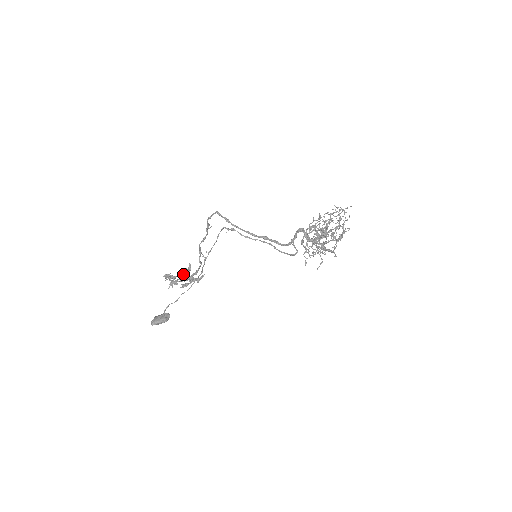
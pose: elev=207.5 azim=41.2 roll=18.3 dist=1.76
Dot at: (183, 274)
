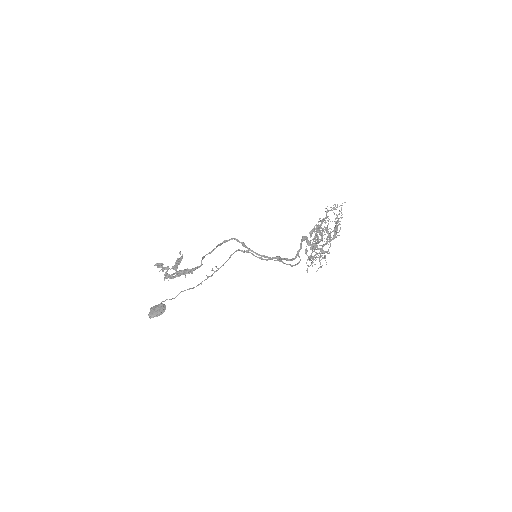
Dot at: (175, 262)
